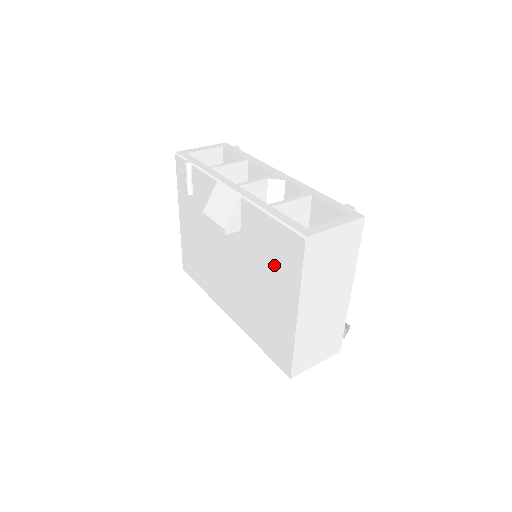
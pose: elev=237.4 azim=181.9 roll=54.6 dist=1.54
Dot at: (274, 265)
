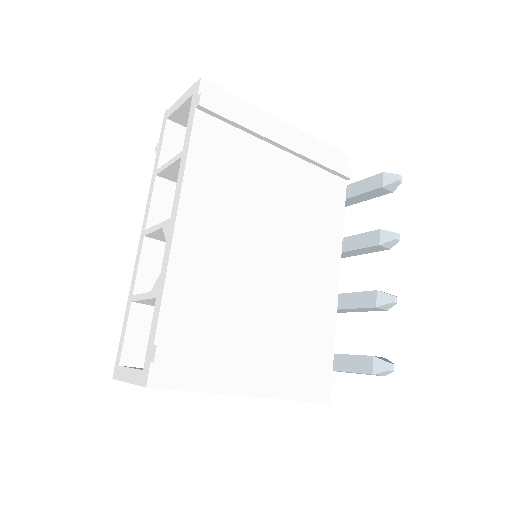
Dot at: occluded
